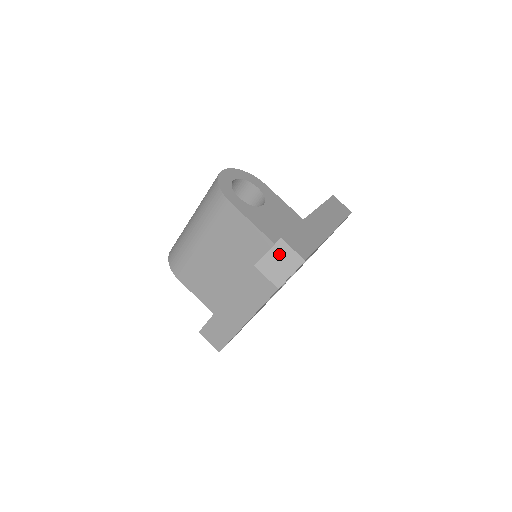
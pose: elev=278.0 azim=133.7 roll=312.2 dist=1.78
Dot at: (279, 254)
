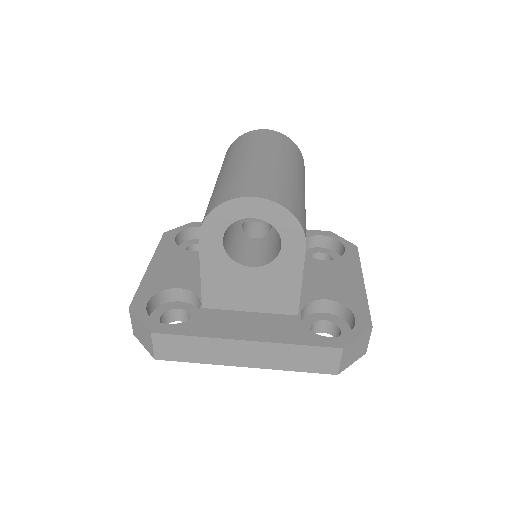
Dot at: (144, 332)
